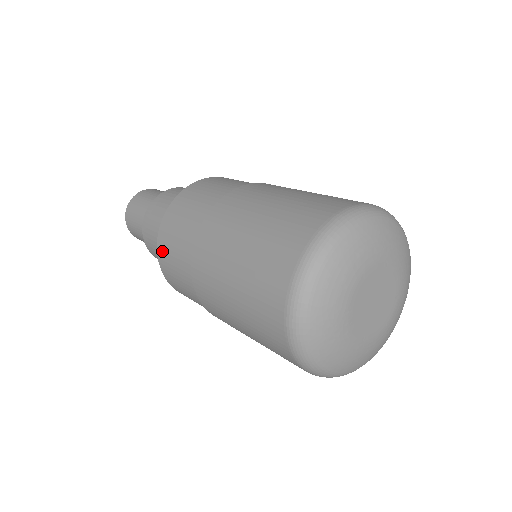
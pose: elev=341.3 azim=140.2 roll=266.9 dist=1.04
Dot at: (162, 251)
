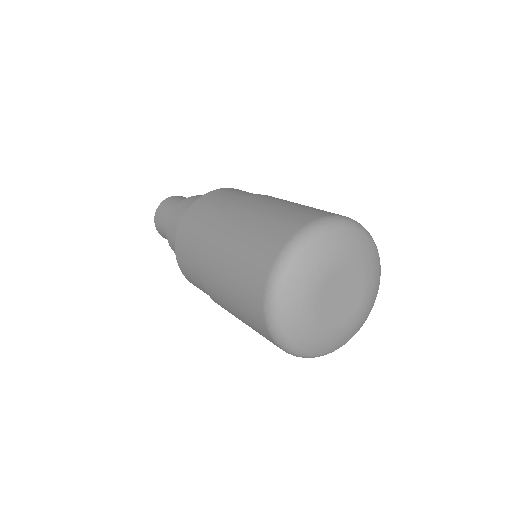
Dot at: occluded
